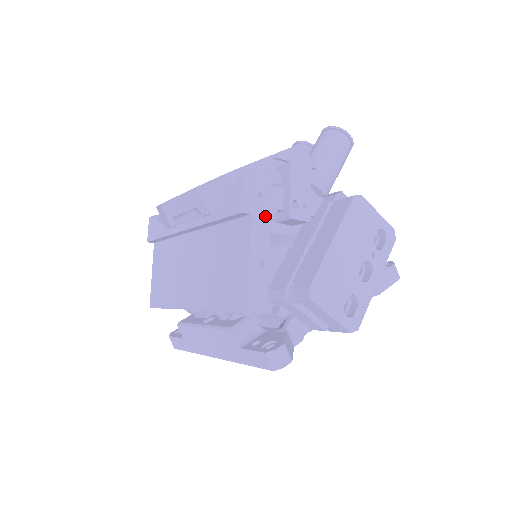
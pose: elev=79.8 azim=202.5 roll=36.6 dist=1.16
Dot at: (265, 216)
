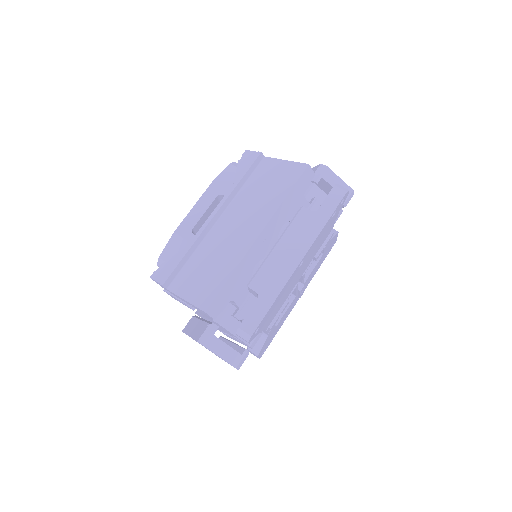
Dot at: occluded
